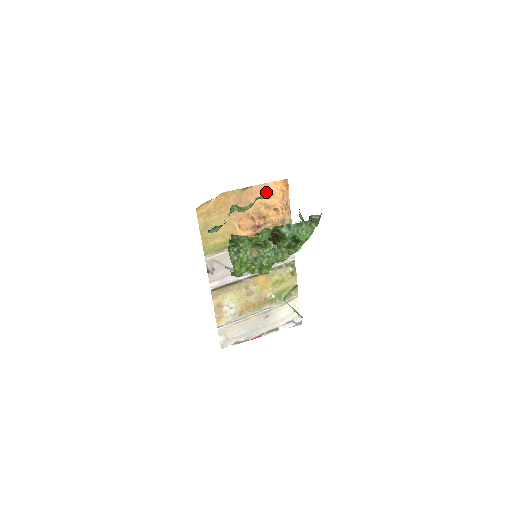
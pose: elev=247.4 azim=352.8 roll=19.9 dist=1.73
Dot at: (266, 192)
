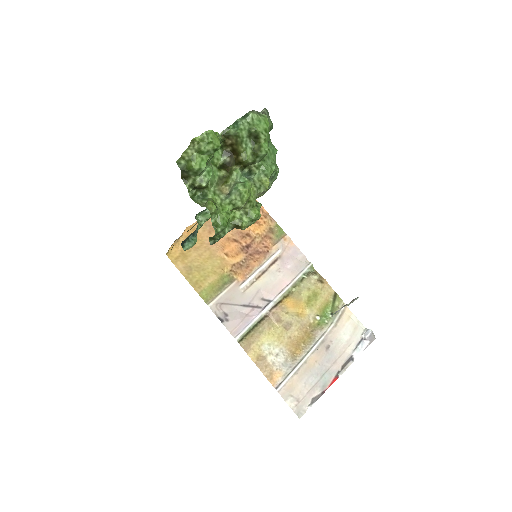
Dot at: occluded
